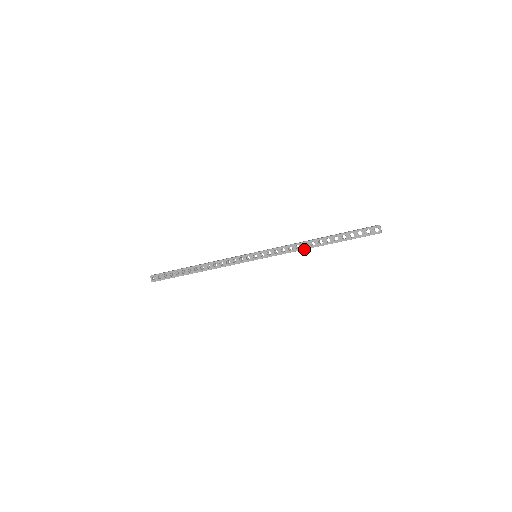
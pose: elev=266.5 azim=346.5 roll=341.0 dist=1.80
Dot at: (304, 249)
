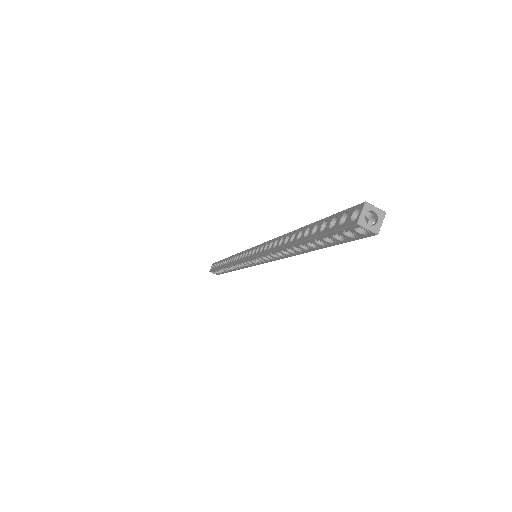
Dot at: (277, 248)
